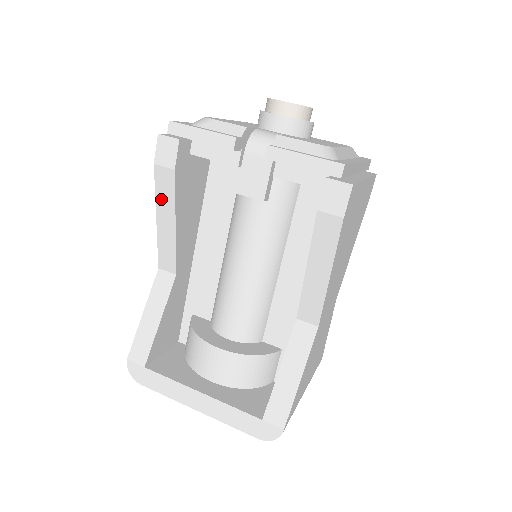
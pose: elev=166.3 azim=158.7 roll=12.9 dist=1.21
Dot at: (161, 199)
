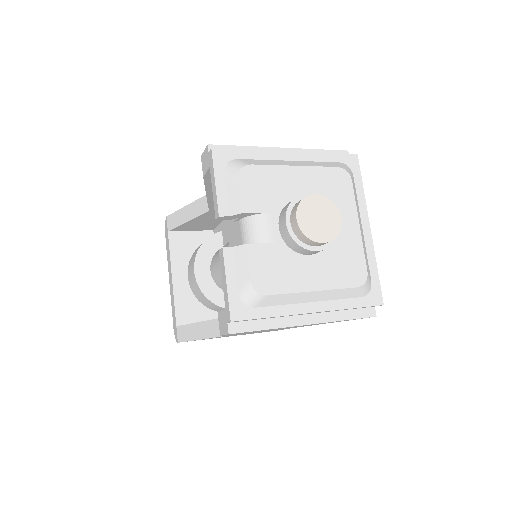
Dot at: occluded
